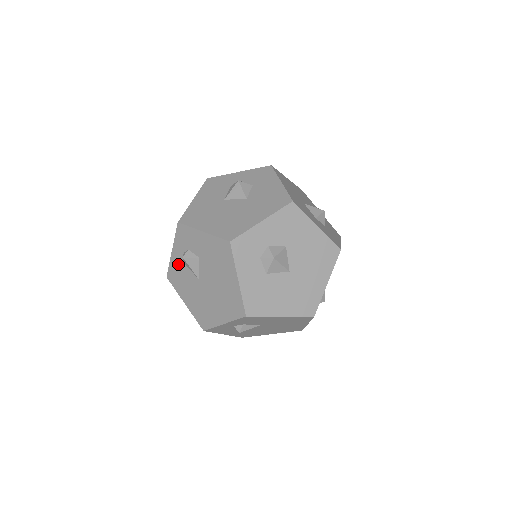
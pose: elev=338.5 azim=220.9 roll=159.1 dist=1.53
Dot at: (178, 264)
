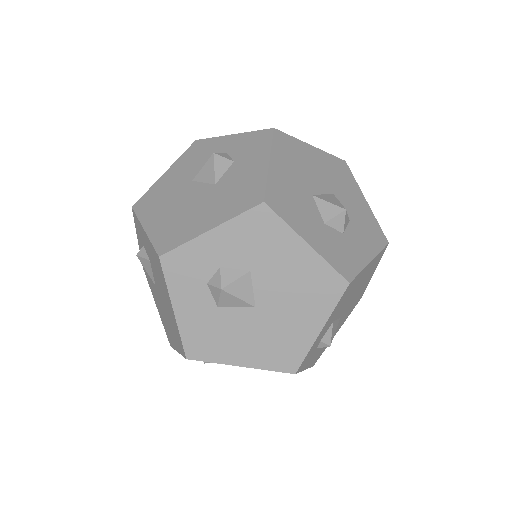
Dot at: occluded
